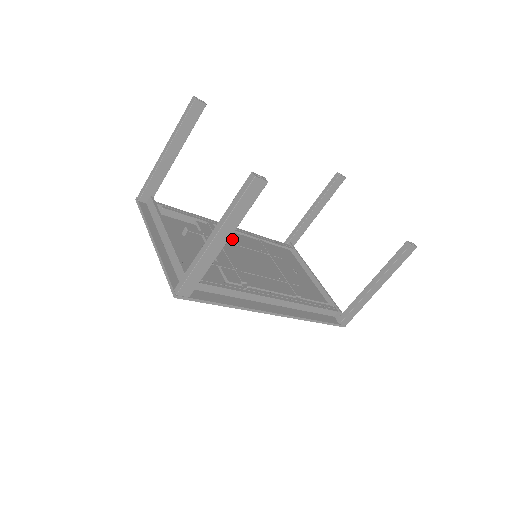
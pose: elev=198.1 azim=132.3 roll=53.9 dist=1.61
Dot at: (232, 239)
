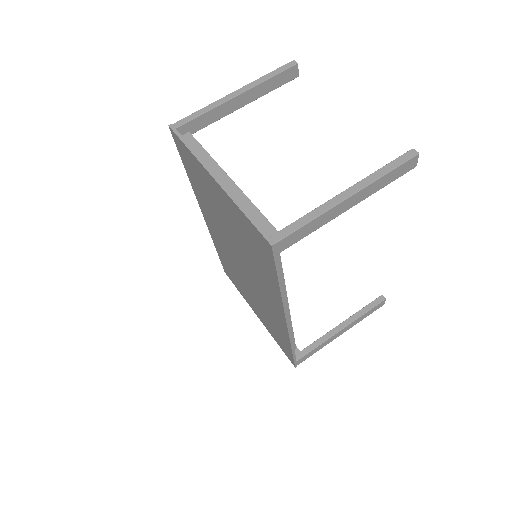
Dot at: occluded
